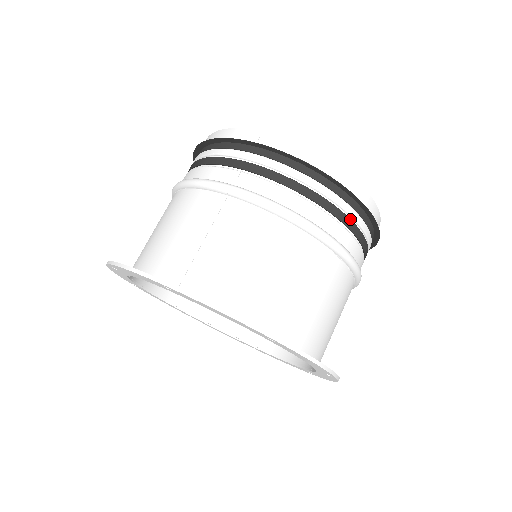
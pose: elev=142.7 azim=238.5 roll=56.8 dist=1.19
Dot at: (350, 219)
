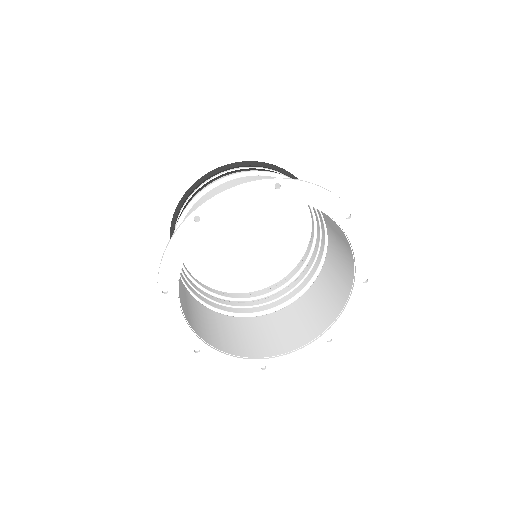
Dot at: occluded
